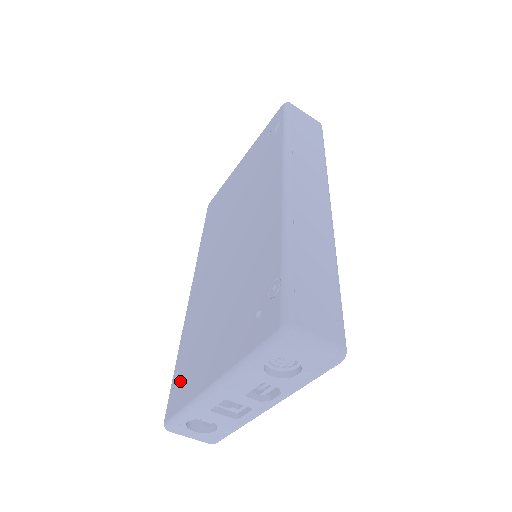
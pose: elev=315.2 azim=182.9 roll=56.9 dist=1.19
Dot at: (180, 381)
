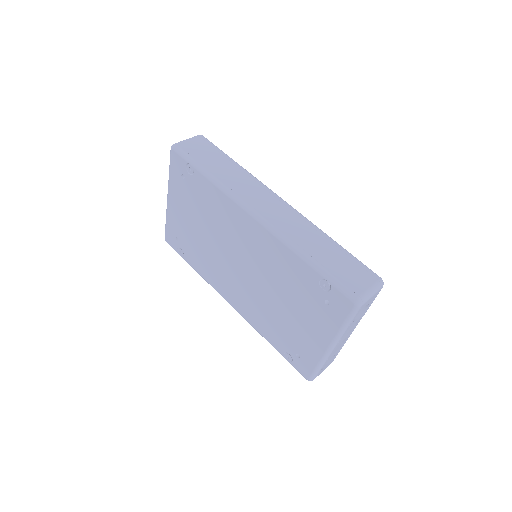
Dot at: (294, 356)
